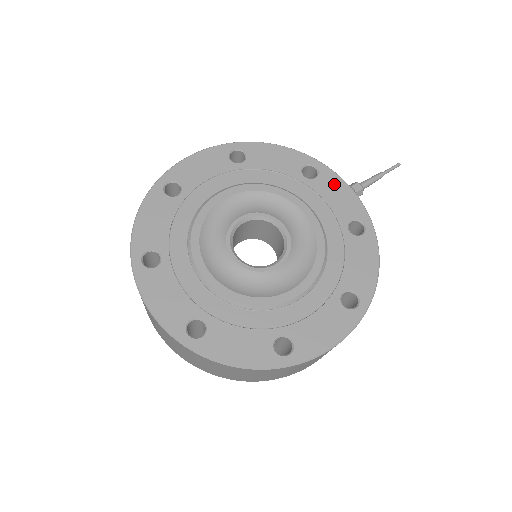
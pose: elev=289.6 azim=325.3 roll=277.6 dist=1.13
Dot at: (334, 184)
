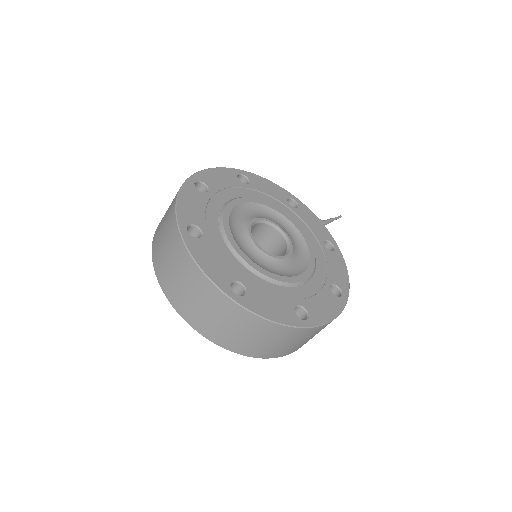
Dot at: (309, 215)
